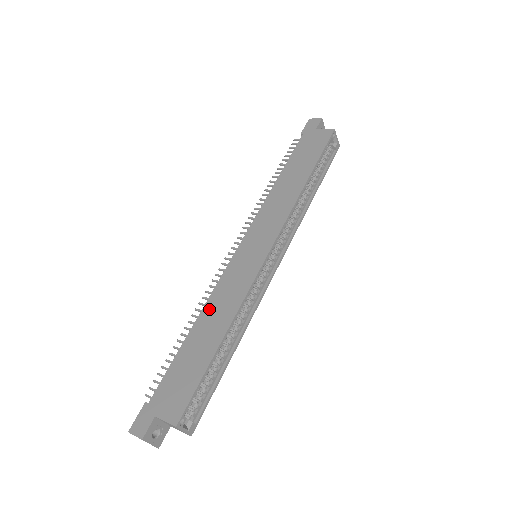
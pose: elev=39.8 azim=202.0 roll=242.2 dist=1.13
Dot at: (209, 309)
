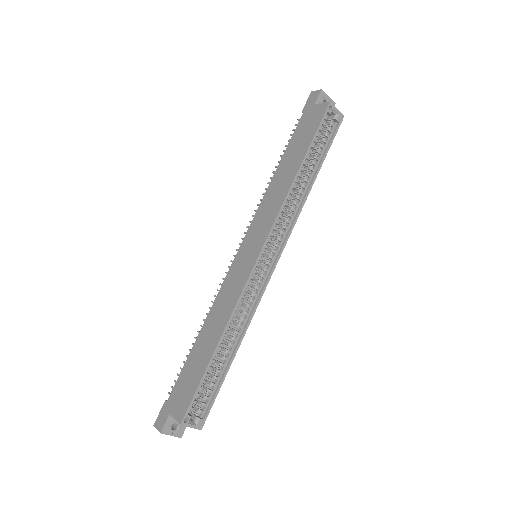
Dot at: (212, 315)
